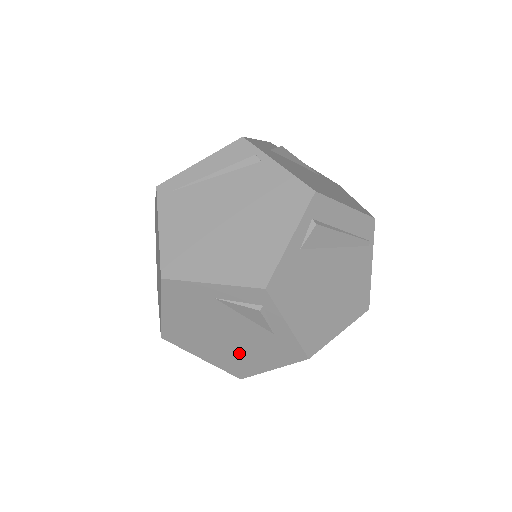
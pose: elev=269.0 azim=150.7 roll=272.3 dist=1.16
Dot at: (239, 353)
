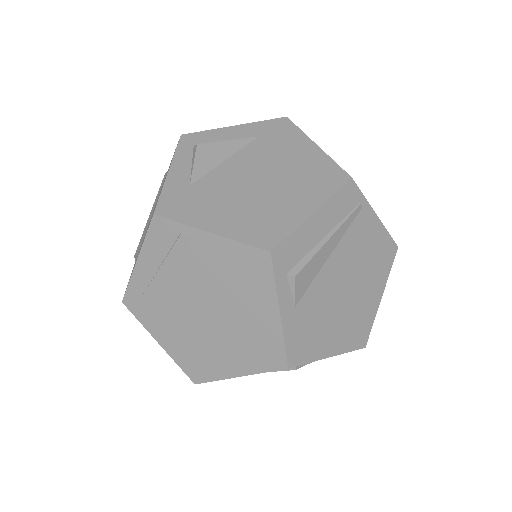
Dot at: occluded
